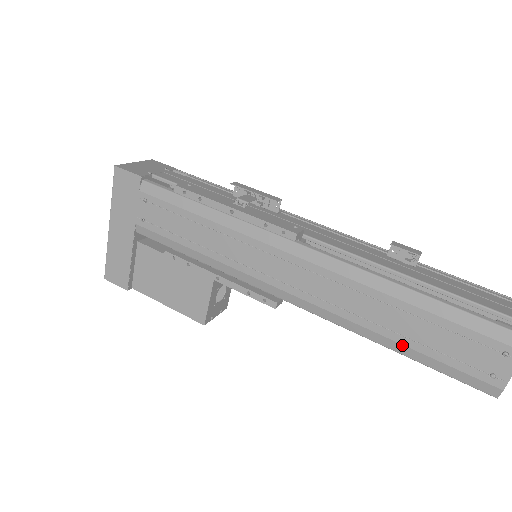
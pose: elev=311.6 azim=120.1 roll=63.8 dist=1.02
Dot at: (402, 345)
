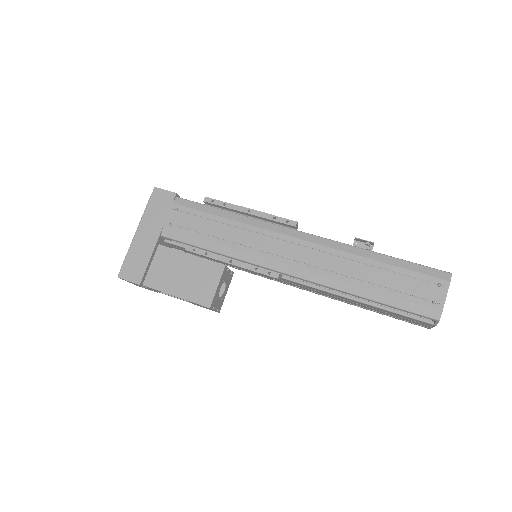
Dot at: (373, 291)
